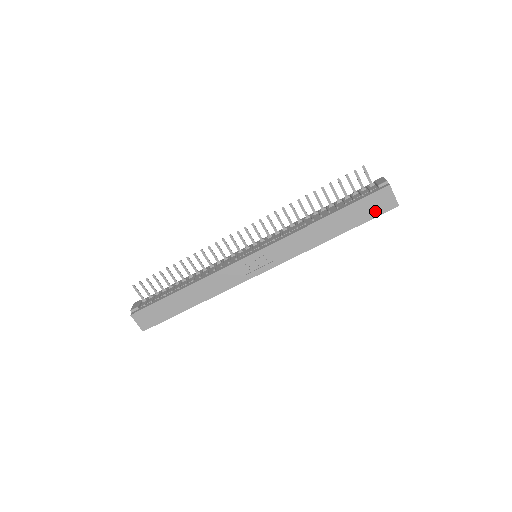
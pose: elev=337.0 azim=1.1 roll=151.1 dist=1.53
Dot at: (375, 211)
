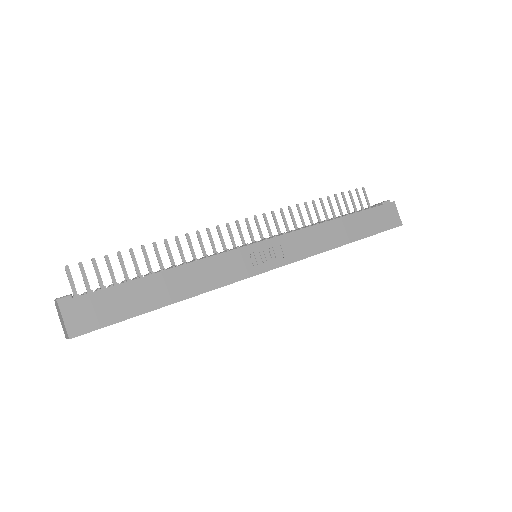
Dot at: (384, 224)
